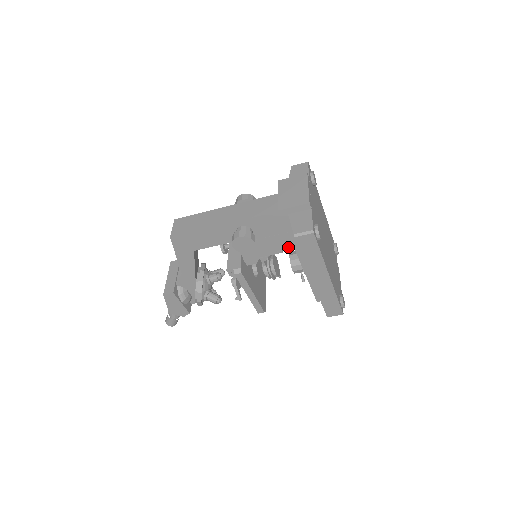
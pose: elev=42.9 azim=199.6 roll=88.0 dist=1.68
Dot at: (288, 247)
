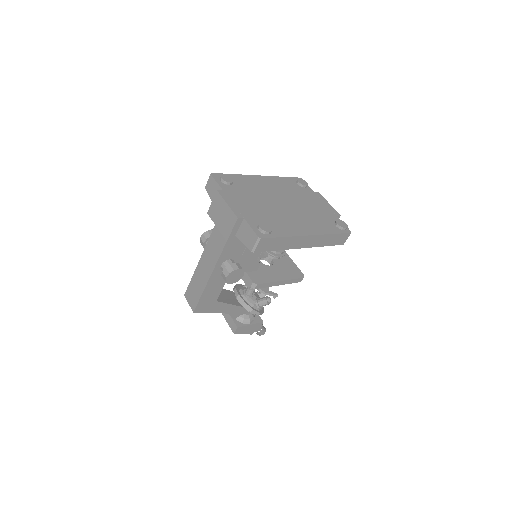
Dot at: occluded
